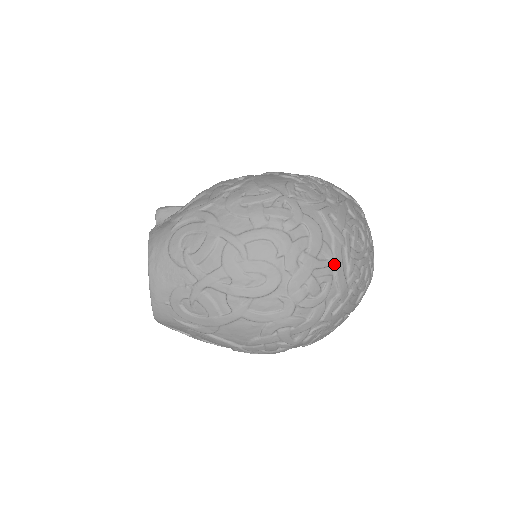
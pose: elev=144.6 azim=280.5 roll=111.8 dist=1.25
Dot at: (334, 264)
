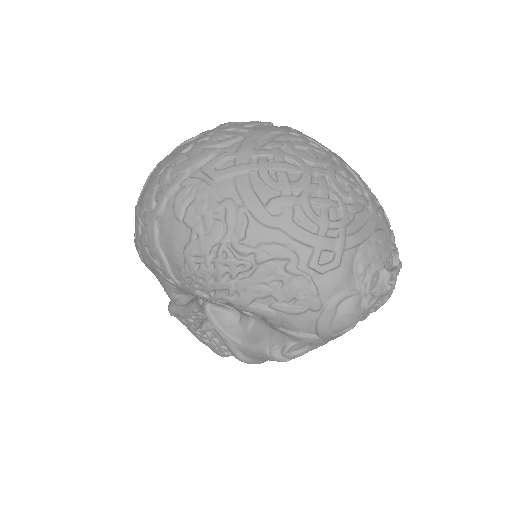
Dot at: (254, 131)
